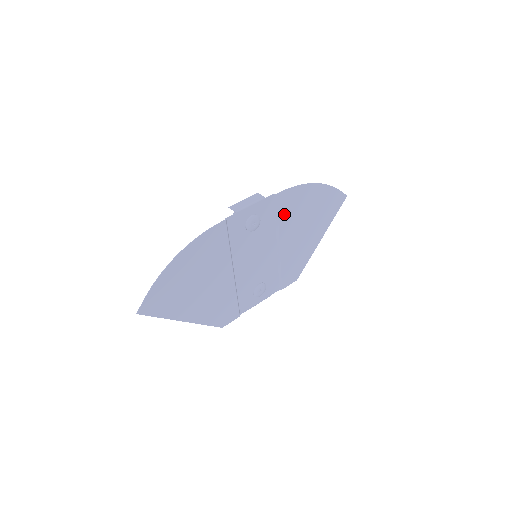
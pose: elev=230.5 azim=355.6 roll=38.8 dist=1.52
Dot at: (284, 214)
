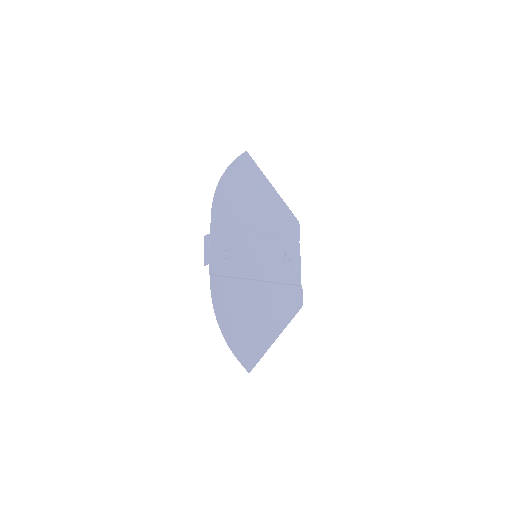
Dot at: (232, 220)
